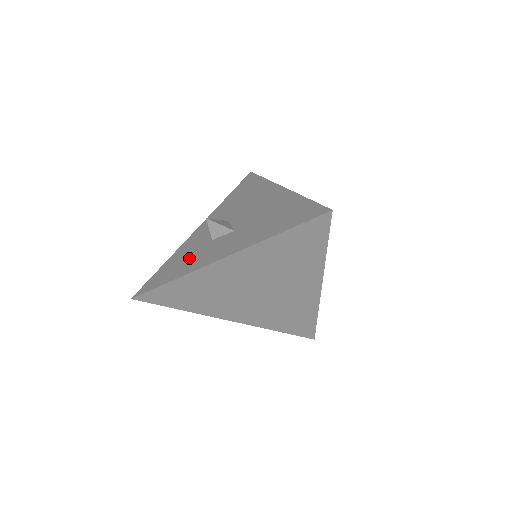
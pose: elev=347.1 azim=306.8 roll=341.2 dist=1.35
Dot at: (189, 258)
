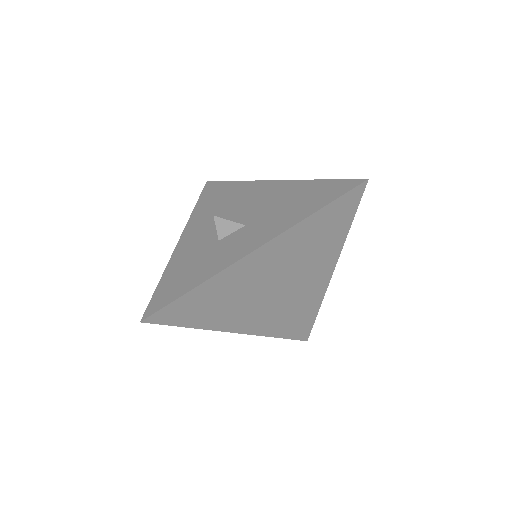
Dot at: (200, 263)
